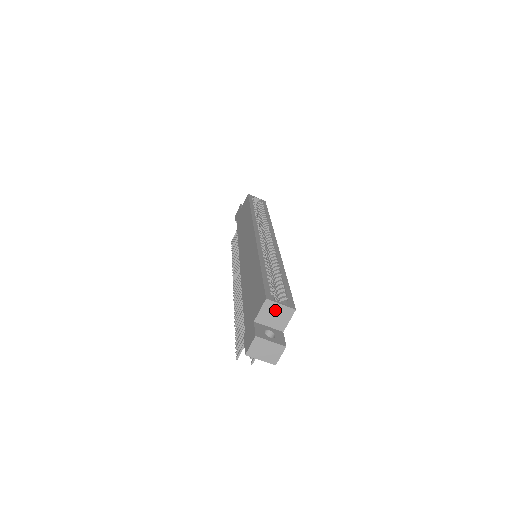
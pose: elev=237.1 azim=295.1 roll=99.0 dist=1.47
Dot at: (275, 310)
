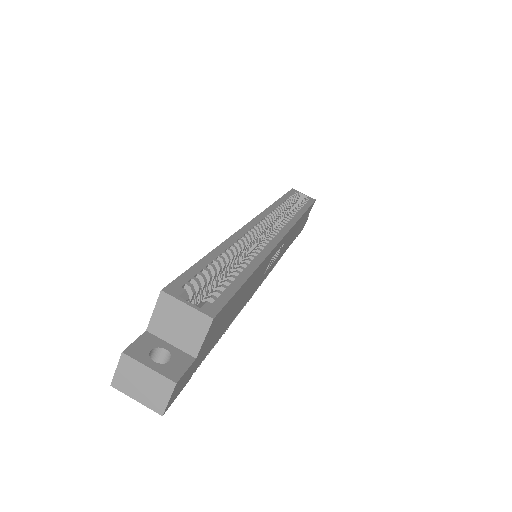
Dot at: (178, 314)
